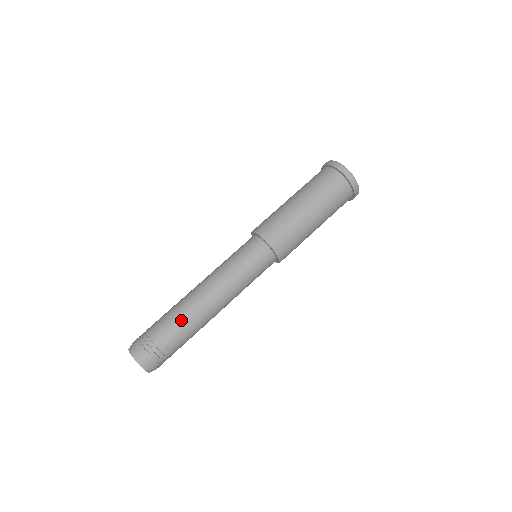
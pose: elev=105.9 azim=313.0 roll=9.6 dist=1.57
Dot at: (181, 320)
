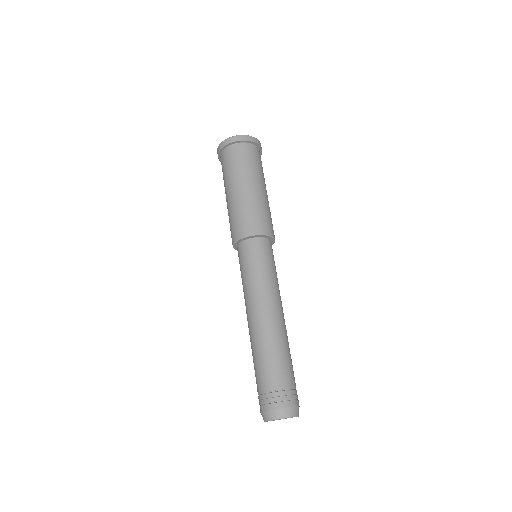
Dot at: (284, 351)
